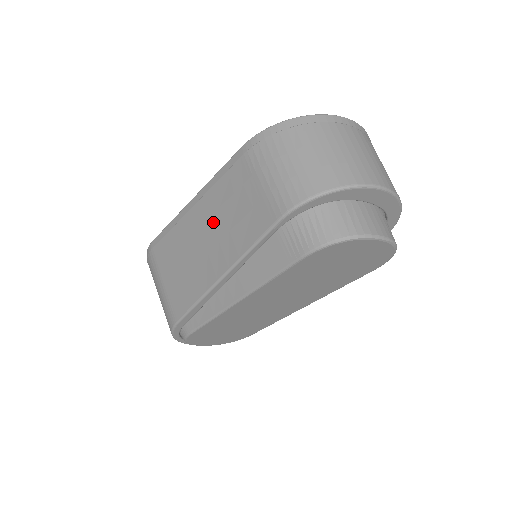
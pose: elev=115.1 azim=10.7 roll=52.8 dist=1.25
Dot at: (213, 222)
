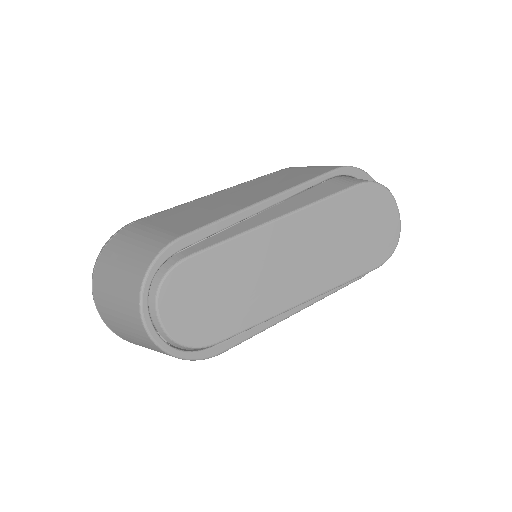
Dot at: (252, 188)
